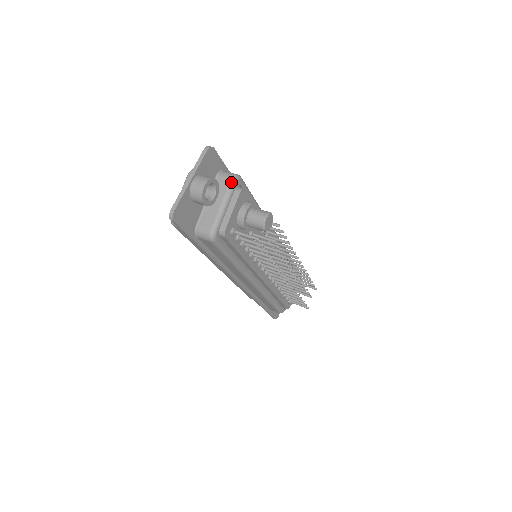
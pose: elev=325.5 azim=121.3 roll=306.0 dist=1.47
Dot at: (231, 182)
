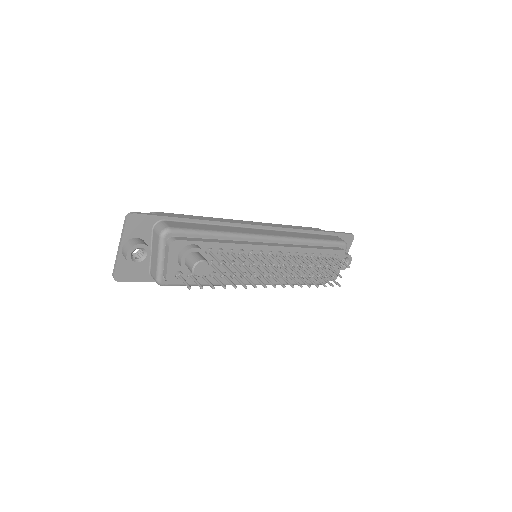
Dot at: (159, 238)
